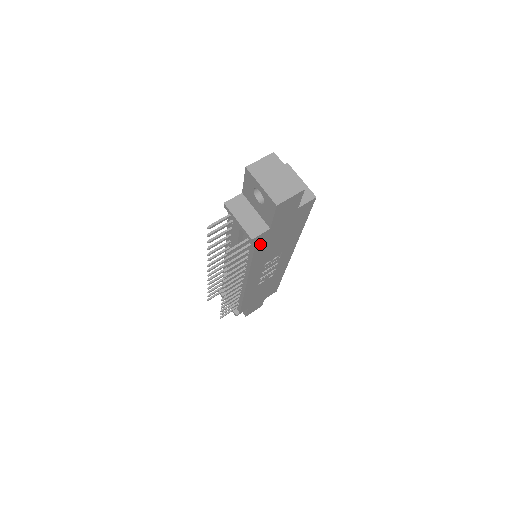
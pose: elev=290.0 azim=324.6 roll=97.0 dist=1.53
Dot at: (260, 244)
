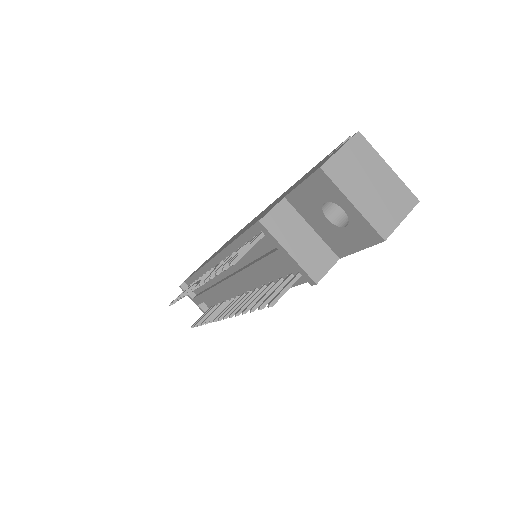
Dot at: occluded
